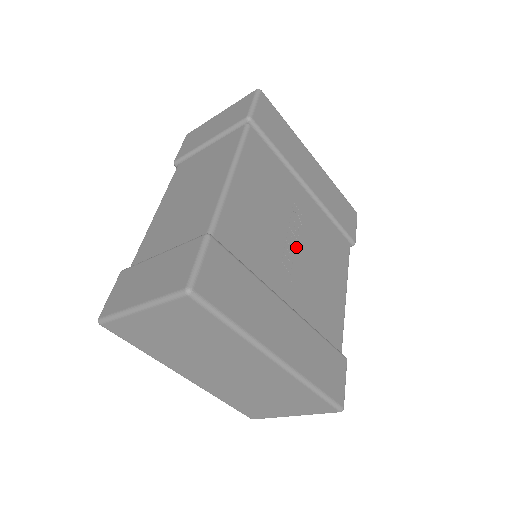
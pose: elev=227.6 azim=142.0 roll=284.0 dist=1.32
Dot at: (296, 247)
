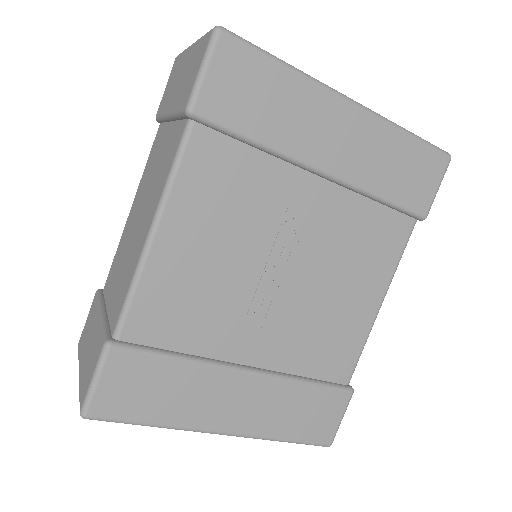
Dot at: (280, 283)
